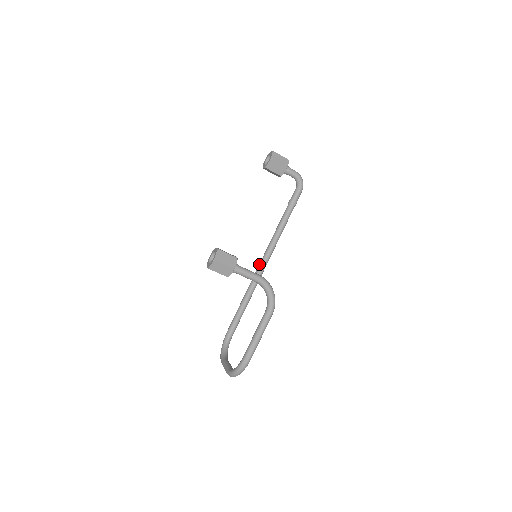
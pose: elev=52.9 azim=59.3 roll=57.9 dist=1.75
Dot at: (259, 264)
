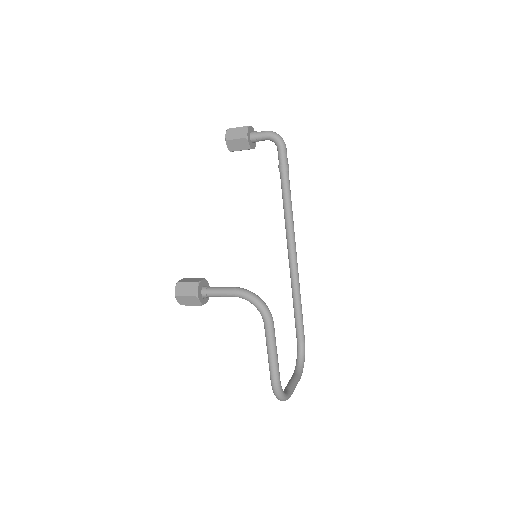
Dot at: (288, 254)
